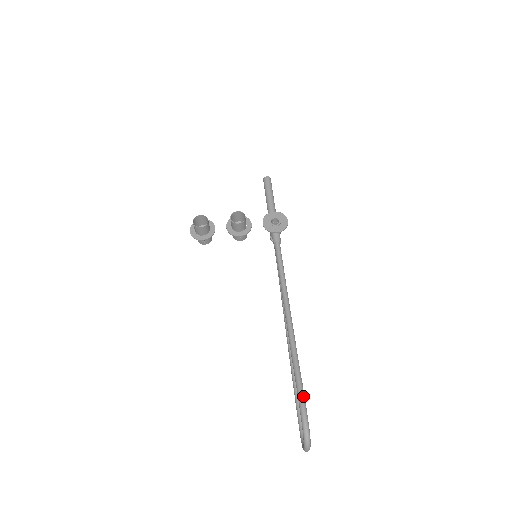
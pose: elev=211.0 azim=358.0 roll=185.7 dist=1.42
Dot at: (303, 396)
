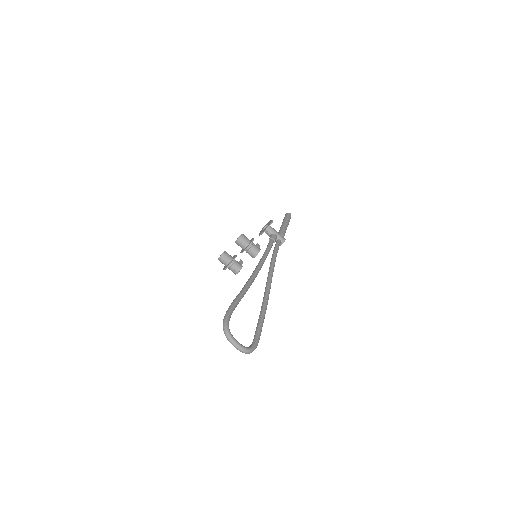
Dot at: (231, 305)
